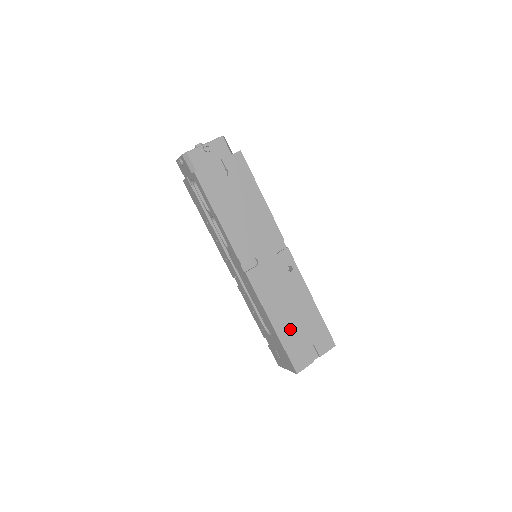
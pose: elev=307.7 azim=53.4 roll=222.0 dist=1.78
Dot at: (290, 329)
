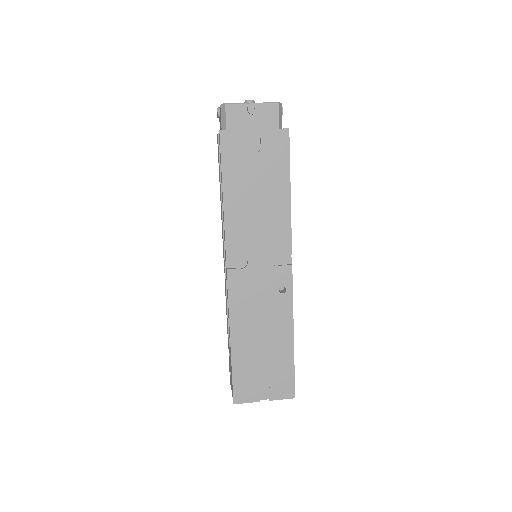
Dot at: (249, 354)
